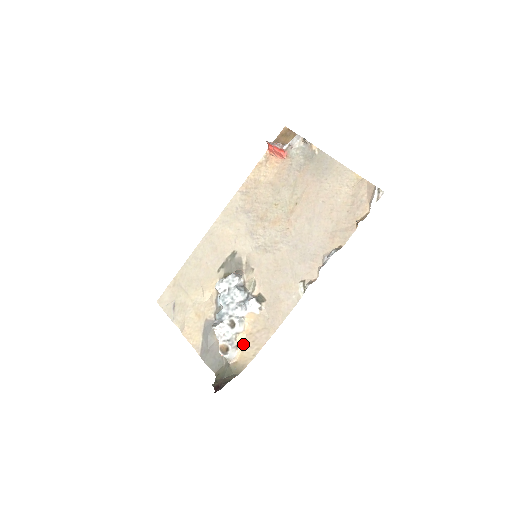
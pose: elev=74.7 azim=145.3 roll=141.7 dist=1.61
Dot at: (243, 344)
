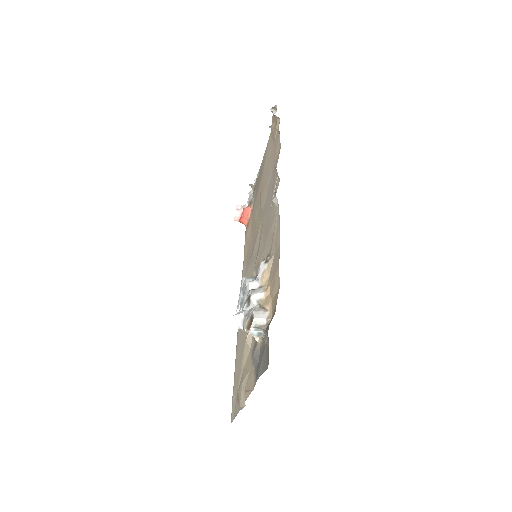
Dot at: (270, 301)
